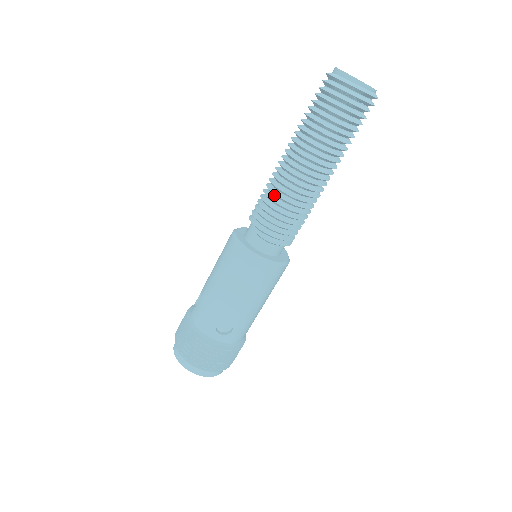
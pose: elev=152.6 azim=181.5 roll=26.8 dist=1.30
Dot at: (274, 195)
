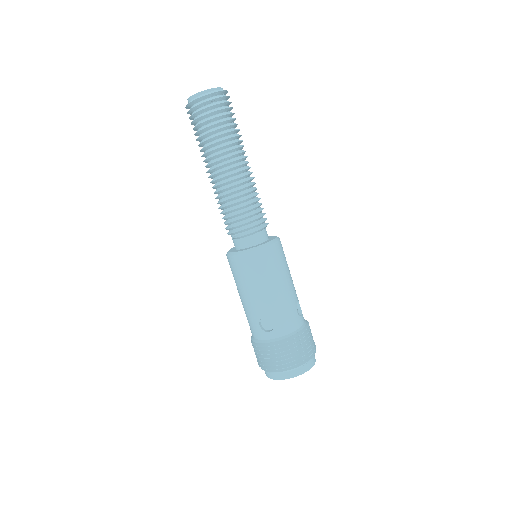
Dot at: (221, 204)
